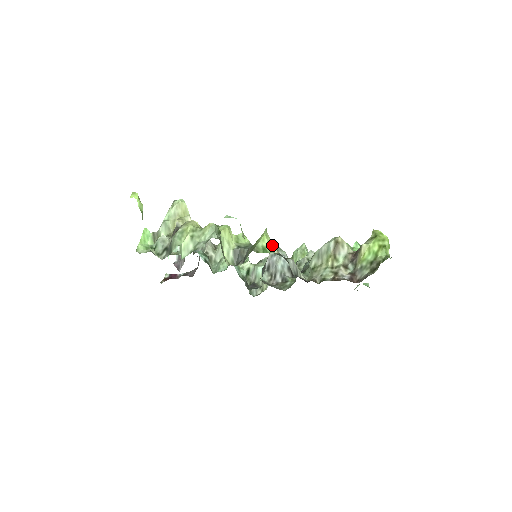
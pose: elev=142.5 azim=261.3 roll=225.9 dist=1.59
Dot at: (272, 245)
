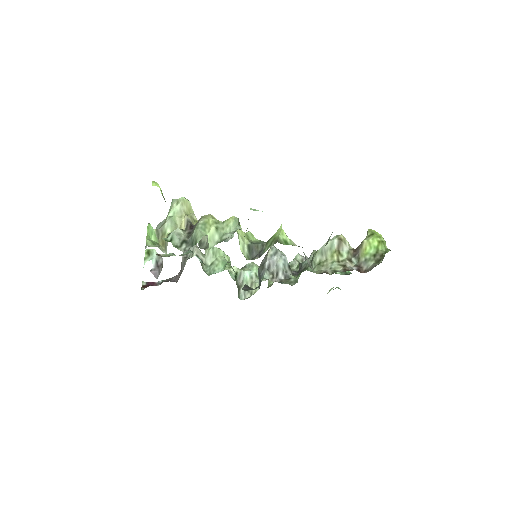
Dot at: (290, 239)
